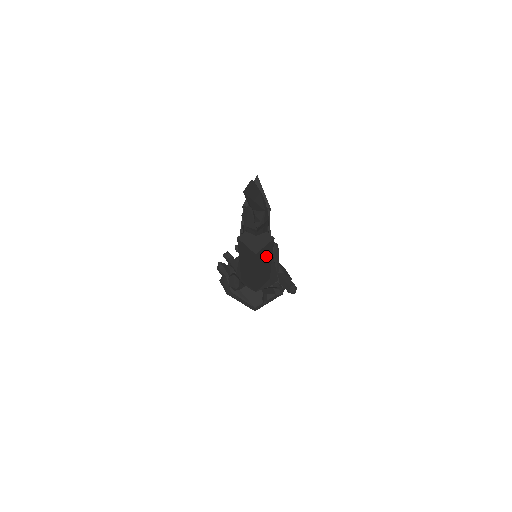
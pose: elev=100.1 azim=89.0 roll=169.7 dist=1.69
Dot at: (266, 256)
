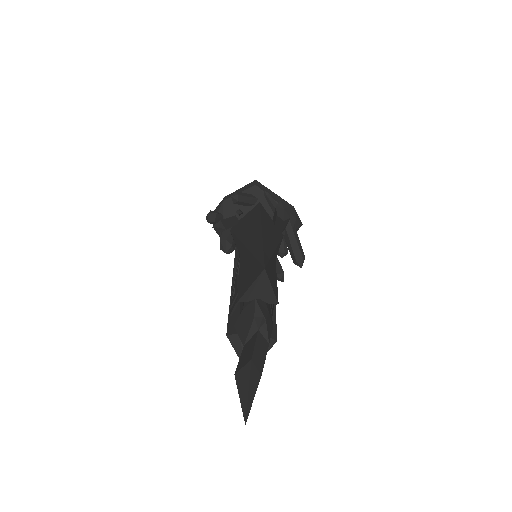
Dot at: occluded
